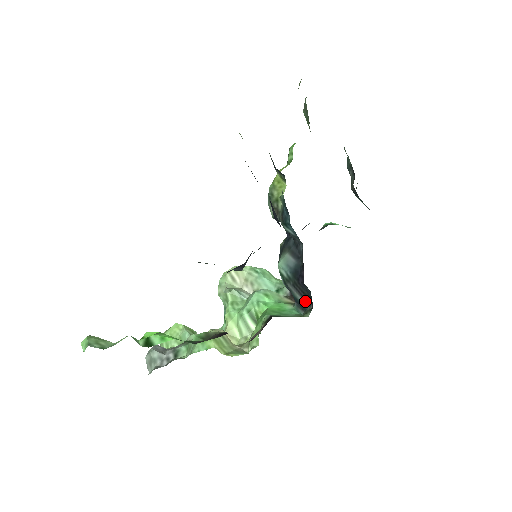
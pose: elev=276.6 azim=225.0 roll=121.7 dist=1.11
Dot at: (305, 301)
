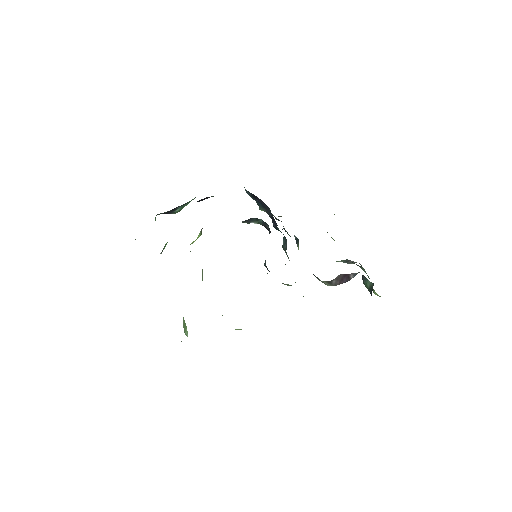
Dot at: occluded
